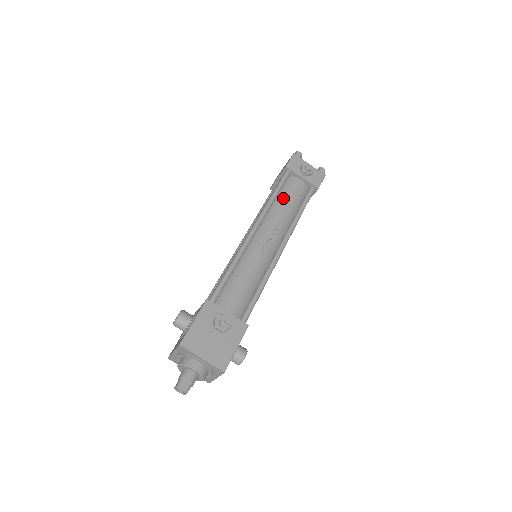
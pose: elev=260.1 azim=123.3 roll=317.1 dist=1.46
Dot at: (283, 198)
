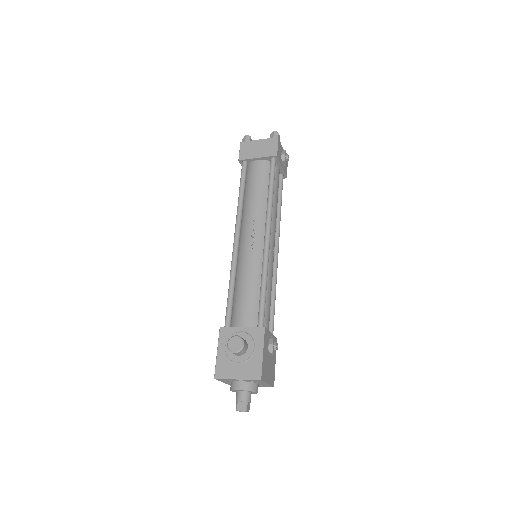
Dot at: (275, 193)
